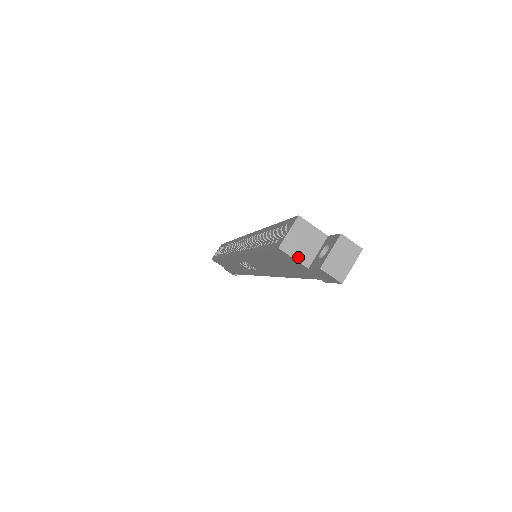
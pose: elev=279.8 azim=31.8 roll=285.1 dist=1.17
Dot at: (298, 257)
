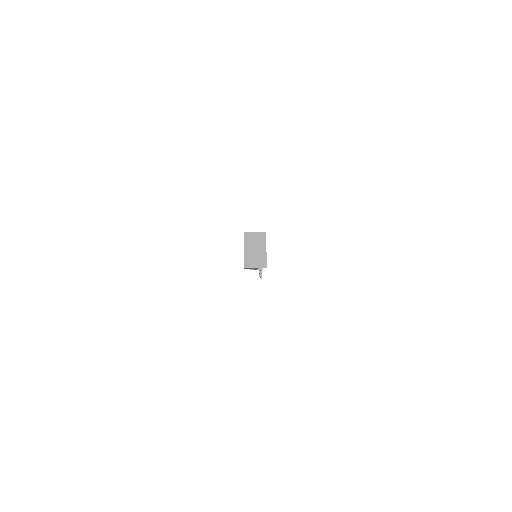
Dot at: (246, 245)
